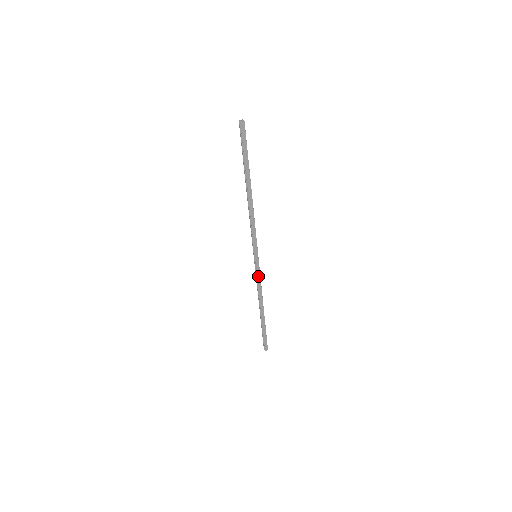
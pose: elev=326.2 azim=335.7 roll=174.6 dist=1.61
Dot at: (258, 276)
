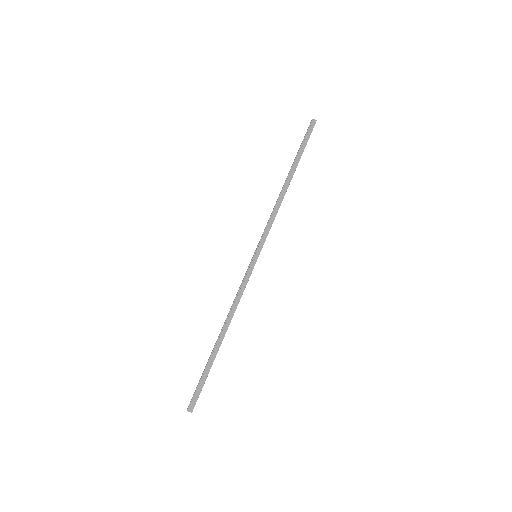
Dot at: (245, 282)
